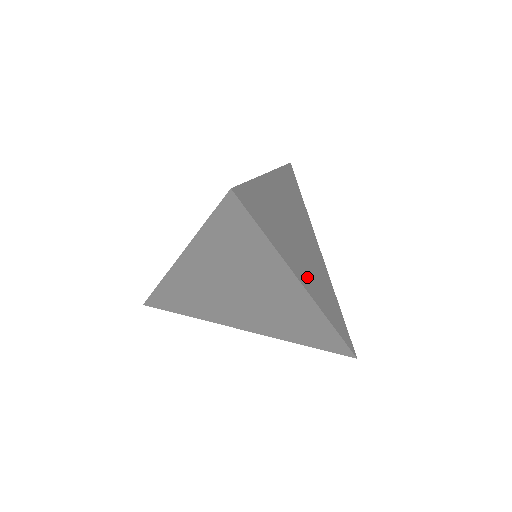
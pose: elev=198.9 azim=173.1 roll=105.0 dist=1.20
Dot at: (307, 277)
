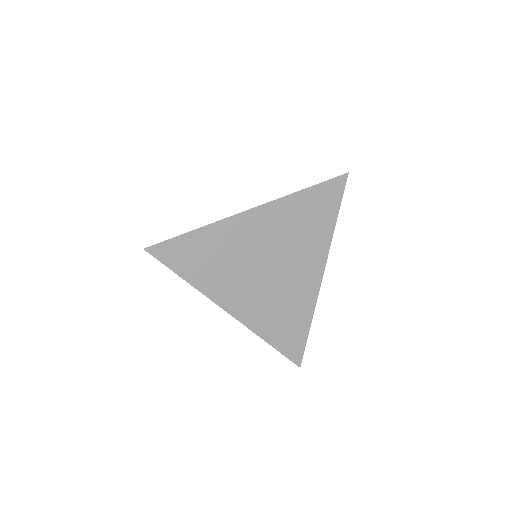
Dot at: occluded
